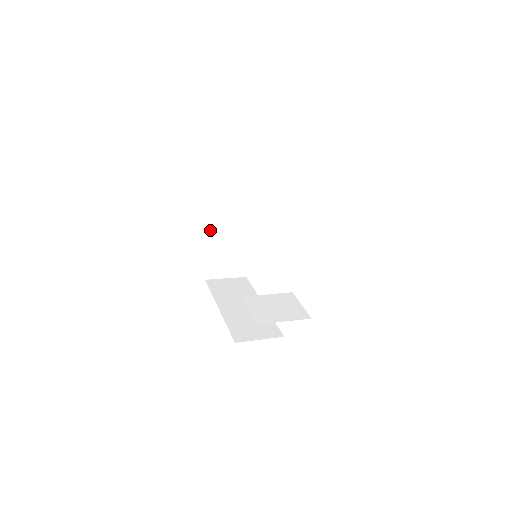
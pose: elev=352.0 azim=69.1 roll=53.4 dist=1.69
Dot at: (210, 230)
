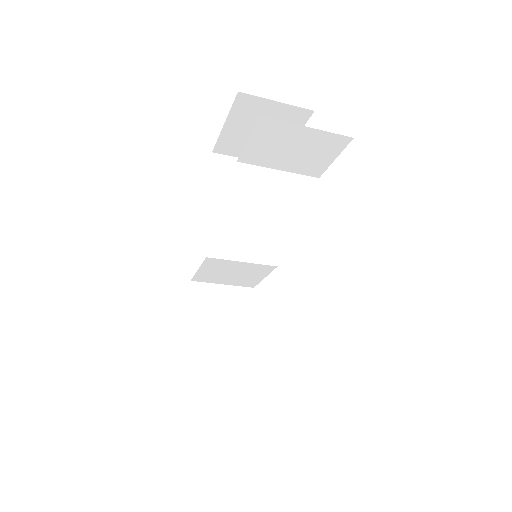
Dot at: (190, 296)
